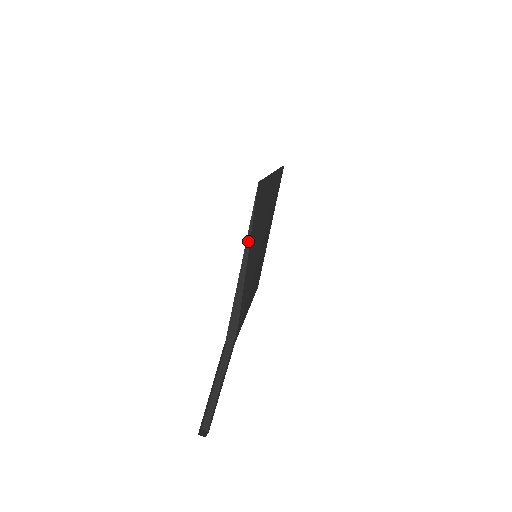
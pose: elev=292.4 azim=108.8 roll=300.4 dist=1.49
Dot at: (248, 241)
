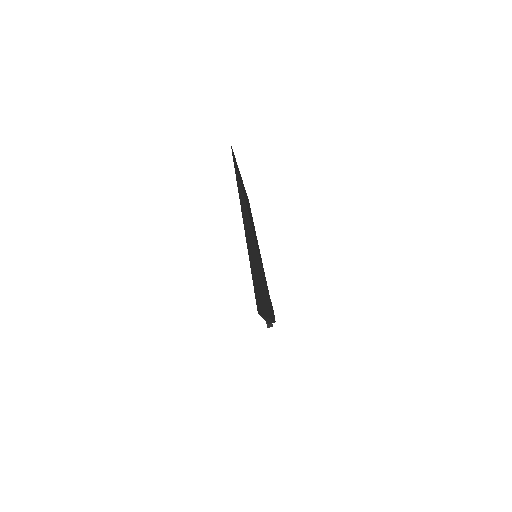
Dot at: occluded
